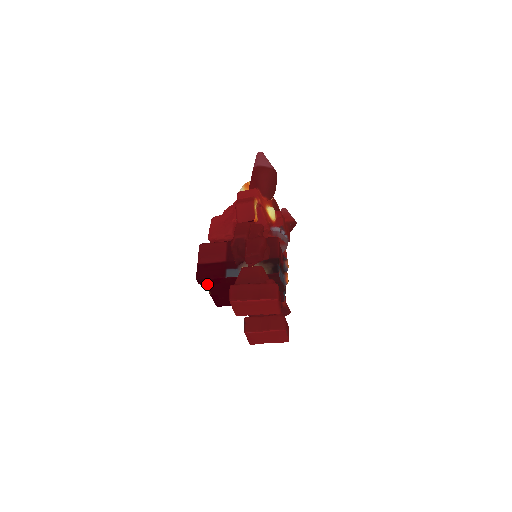
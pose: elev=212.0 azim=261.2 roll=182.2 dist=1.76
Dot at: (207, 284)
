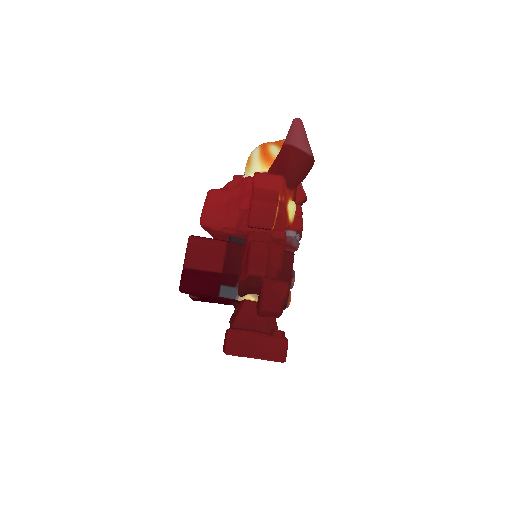
Dot at: (191, 294)
